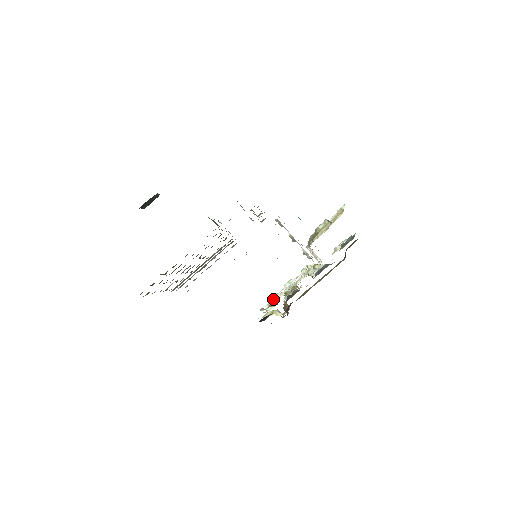
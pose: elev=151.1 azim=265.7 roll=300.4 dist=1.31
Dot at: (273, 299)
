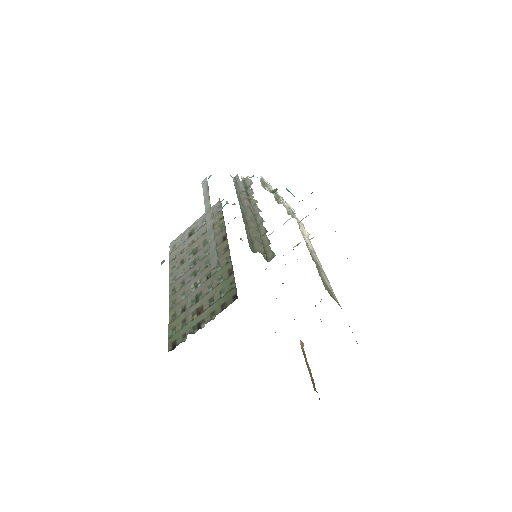
Dot at: occluded
